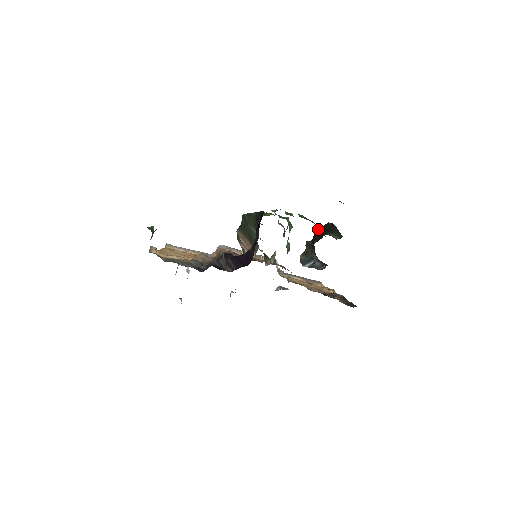
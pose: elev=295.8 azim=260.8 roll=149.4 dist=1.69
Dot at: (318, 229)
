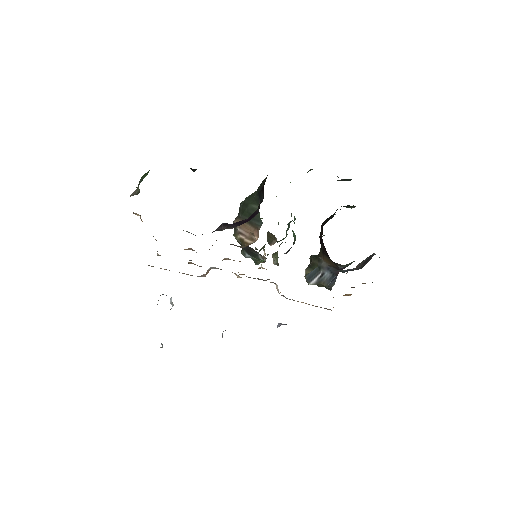
Dot at: occluded
